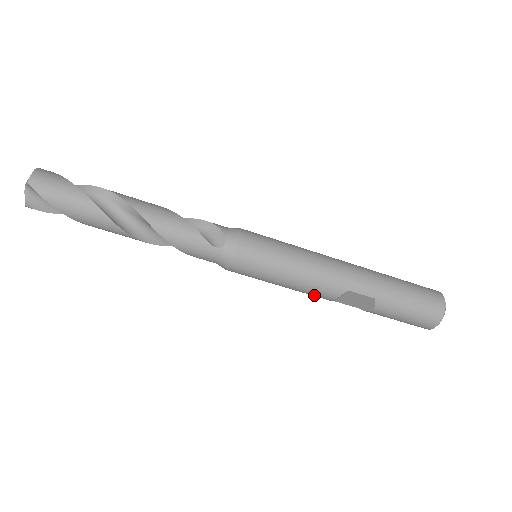
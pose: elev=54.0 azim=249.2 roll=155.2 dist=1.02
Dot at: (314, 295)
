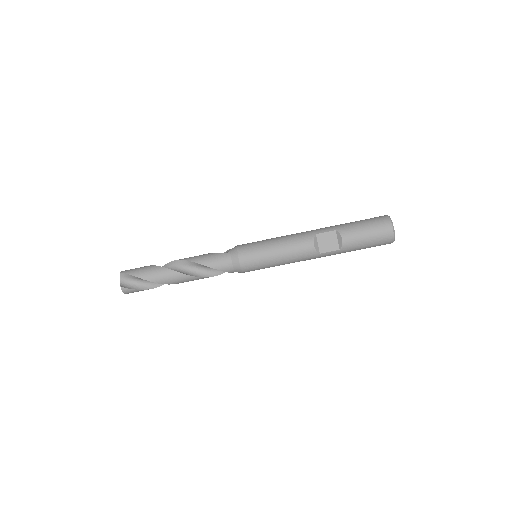
Dot at: (301, 251)
